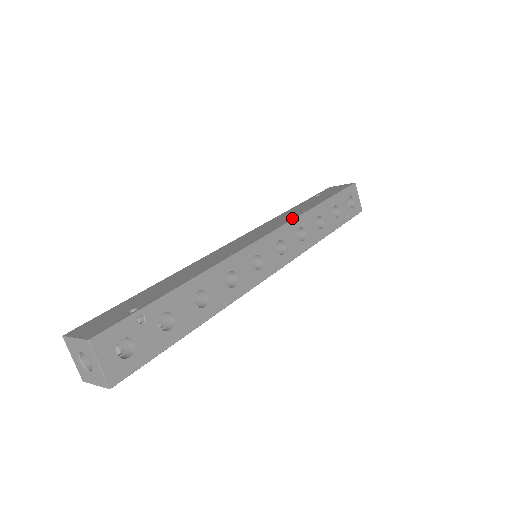
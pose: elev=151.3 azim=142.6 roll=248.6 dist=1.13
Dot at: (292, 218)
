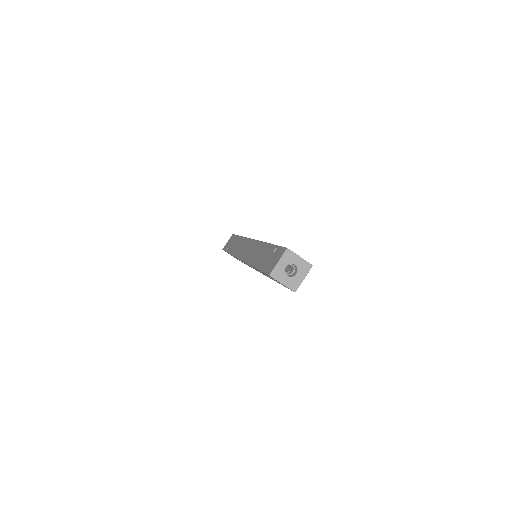
Dot at: occluded
